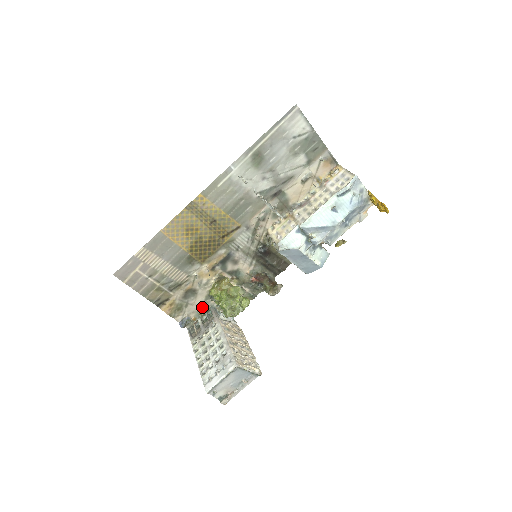
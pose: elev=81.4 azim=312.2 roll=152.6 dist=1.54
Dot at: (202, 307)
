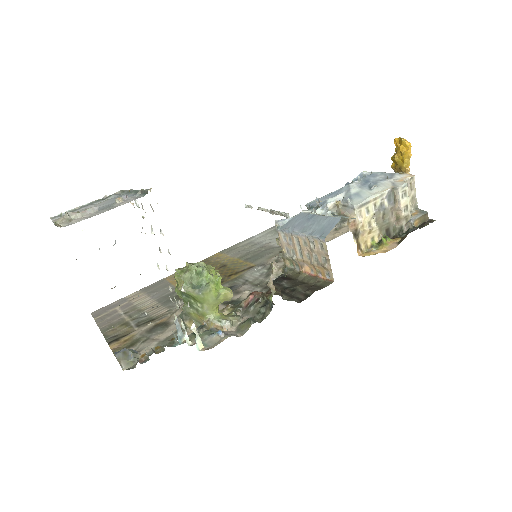
Dot at: (166, 343)
